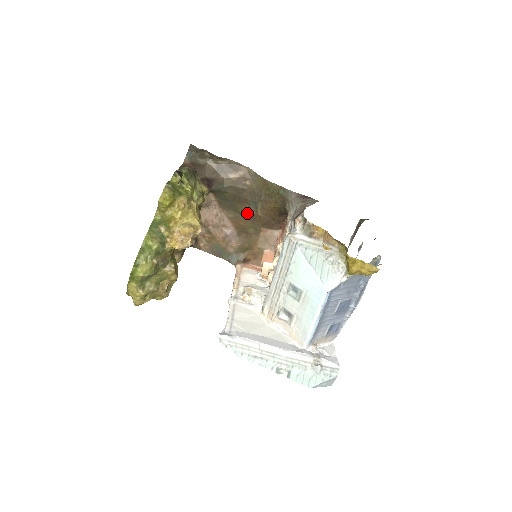
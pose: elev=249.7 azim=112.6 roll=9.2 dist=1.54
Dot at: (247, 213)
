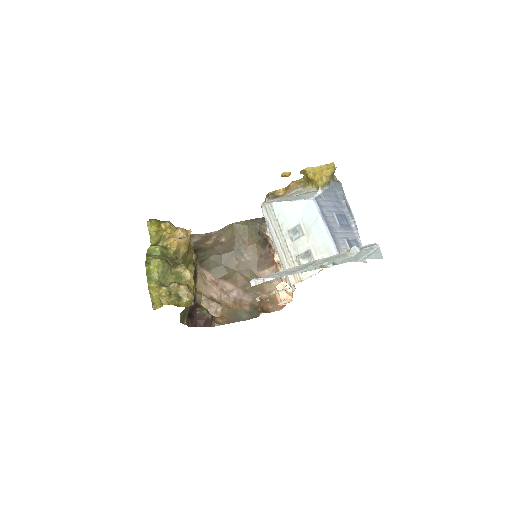
Dot at: (238, 265)
